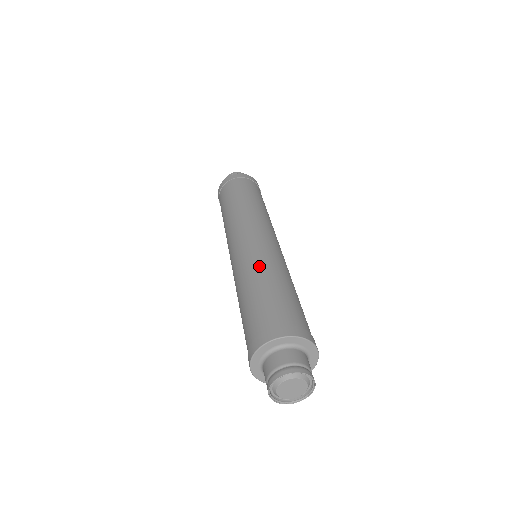
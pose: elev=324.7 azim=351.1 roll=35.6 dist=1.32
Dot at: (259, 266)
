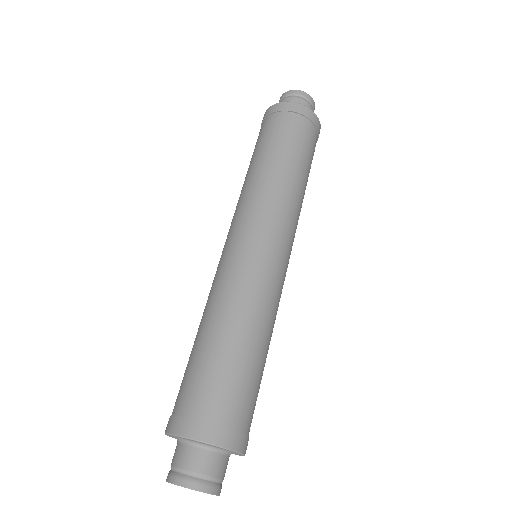
Dot at: (221, 302)
